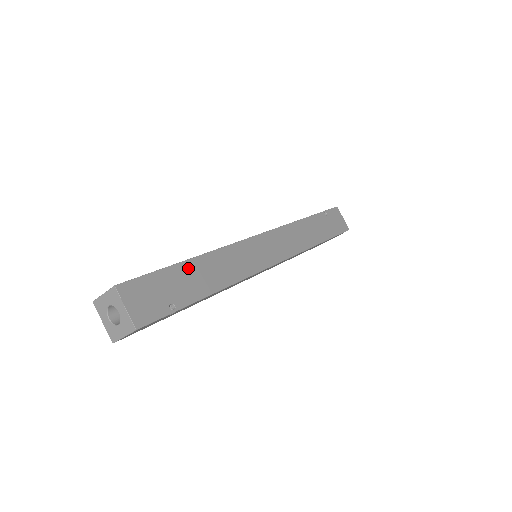
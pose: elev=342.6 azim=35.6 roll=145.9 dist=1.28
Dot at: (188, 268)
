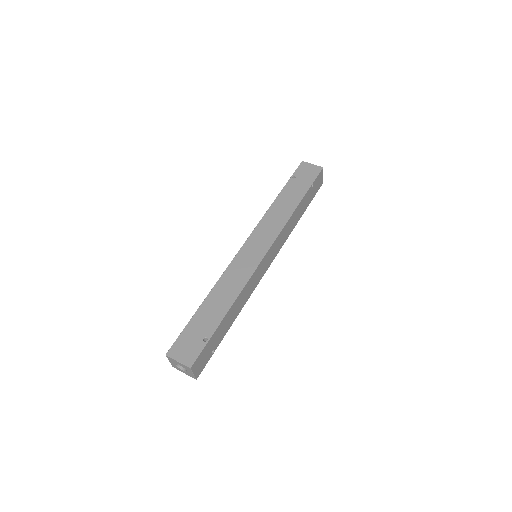
Dot at: (224, 322)
